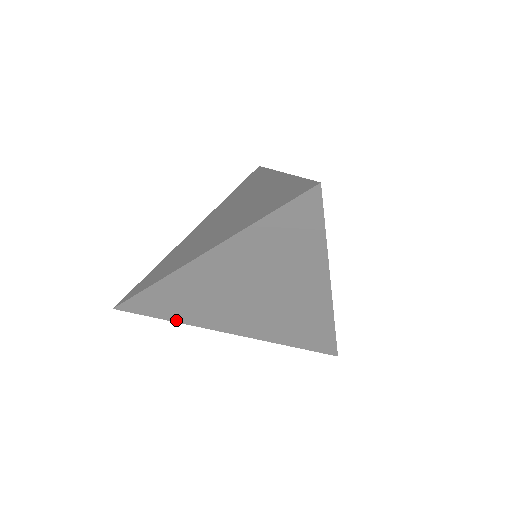
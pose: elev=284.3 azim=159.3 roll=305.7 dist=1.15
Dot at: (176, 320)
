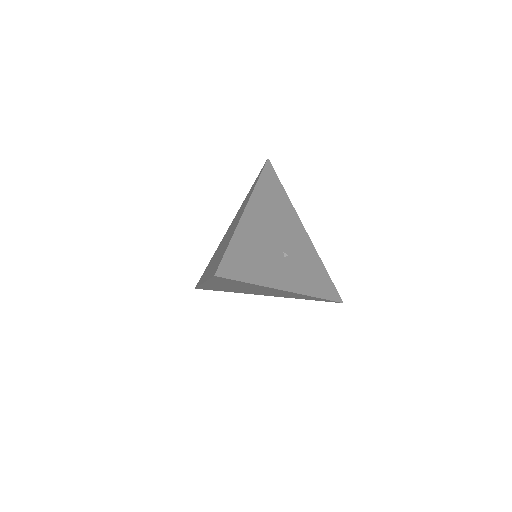
Dot at: occluded
